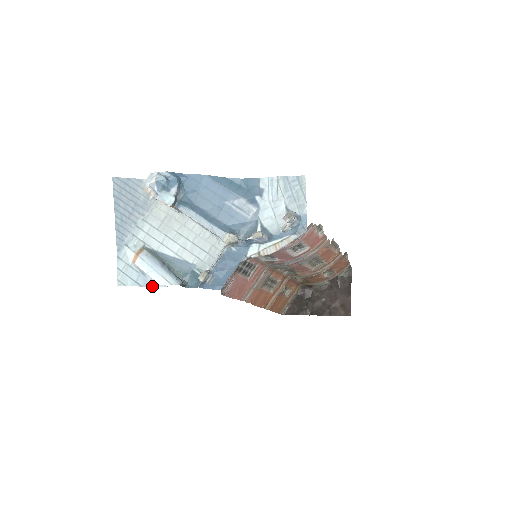
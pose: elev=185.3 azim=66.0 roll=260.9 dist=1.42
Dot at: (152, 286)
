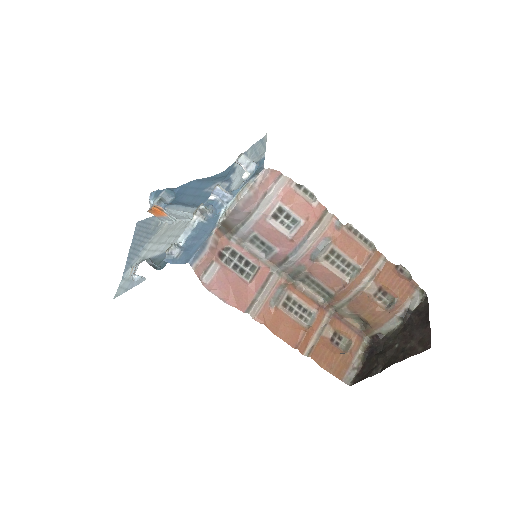
Dot at: occluded
